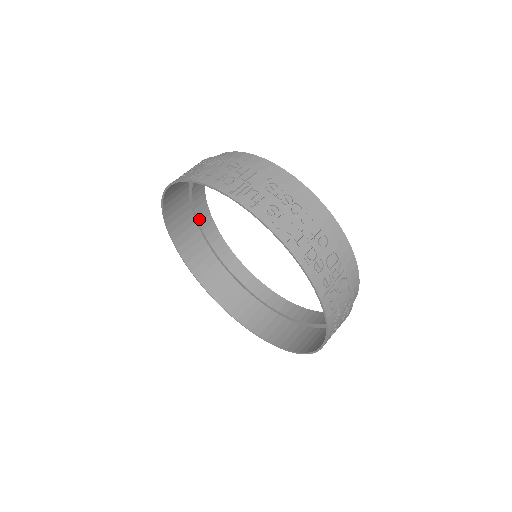
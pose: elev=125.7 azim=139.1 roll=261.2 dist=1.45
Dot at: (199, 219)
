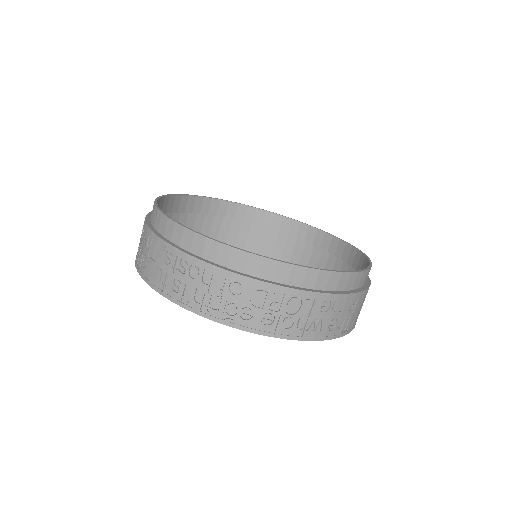
Dot at: (222, 215)
